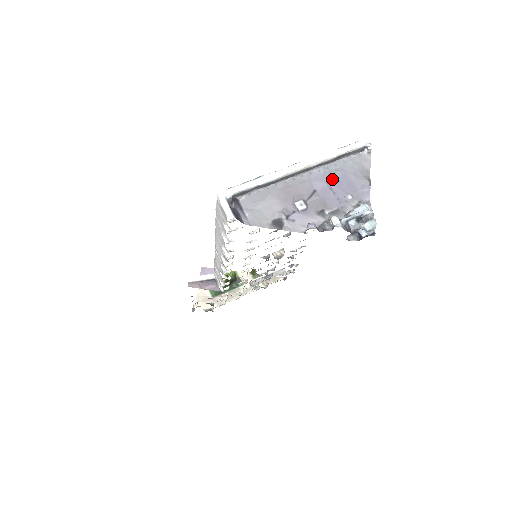
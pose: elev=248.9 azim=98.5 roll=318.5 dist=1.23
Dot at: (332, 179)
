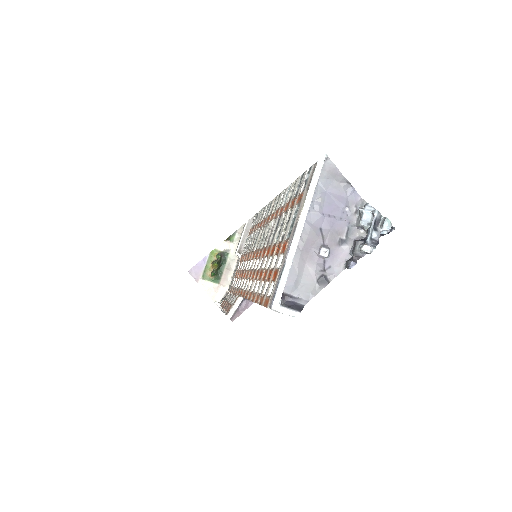
Dot at: (323, 208)
